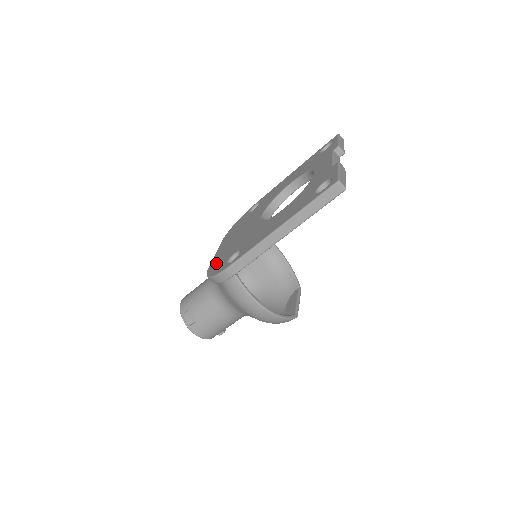
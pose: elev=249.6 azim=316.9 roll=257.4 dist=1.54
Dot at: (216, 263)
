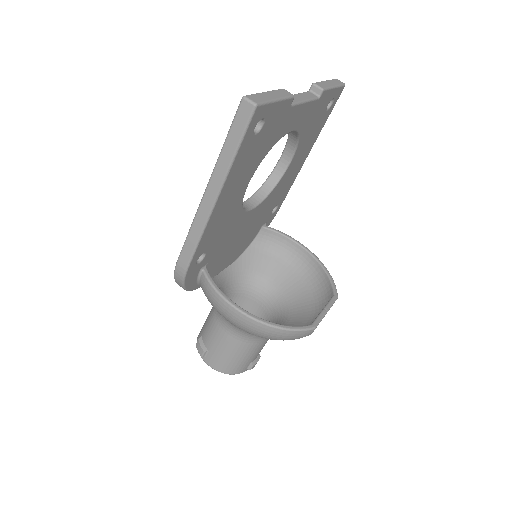
Dot at: occluded
